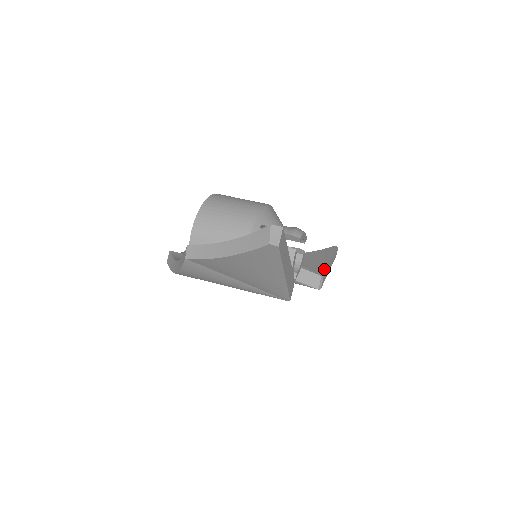
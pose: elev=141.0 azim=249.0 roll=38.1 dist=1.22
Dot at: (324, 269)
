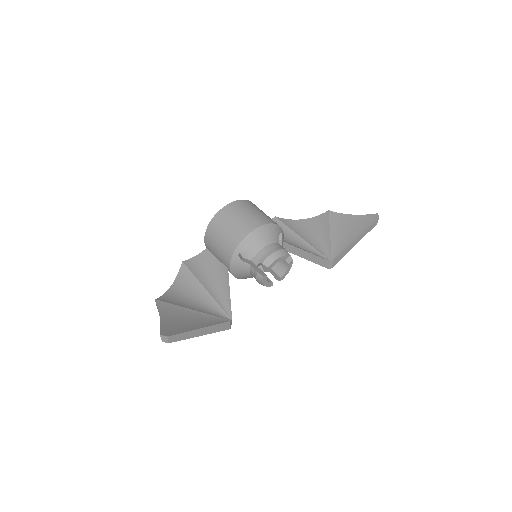
Dot at: (341, 250)
